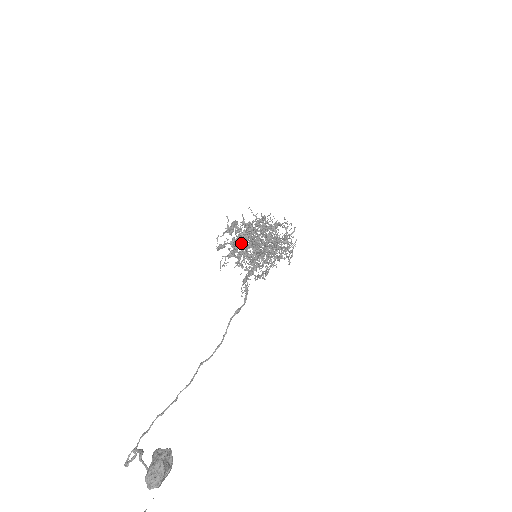
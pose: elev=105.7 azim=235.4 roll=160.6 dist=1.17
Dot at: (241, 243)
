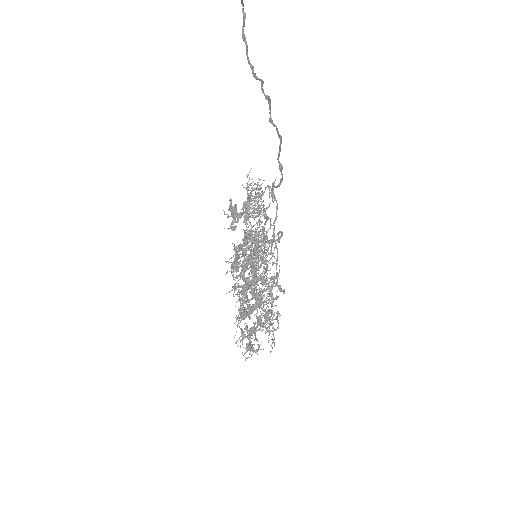
Dot at: (238, 248)
